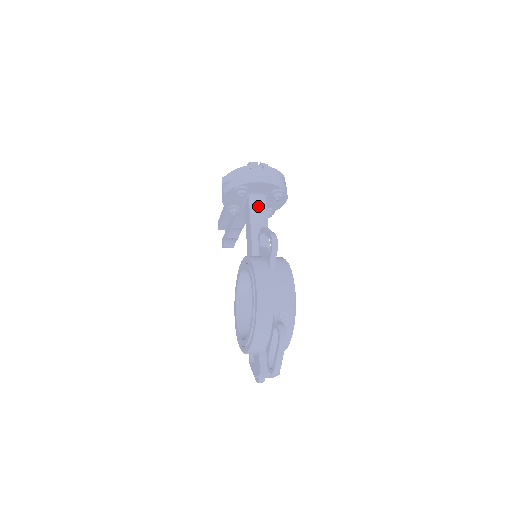
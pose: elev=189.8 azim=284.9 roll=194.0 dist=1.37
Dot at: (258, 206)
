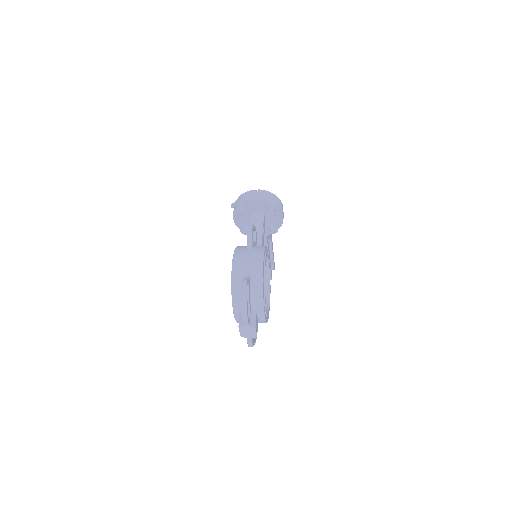
Dot at: (256, 219)
